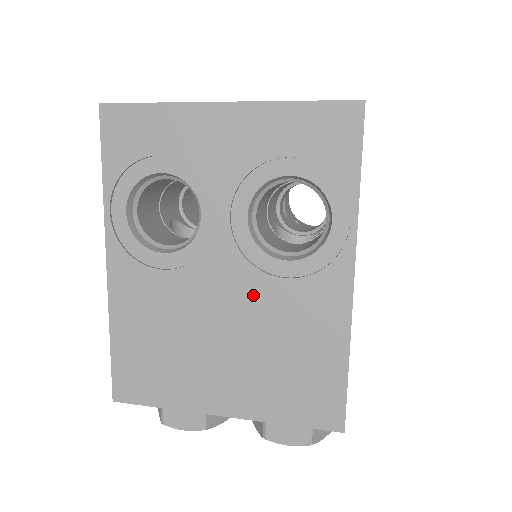
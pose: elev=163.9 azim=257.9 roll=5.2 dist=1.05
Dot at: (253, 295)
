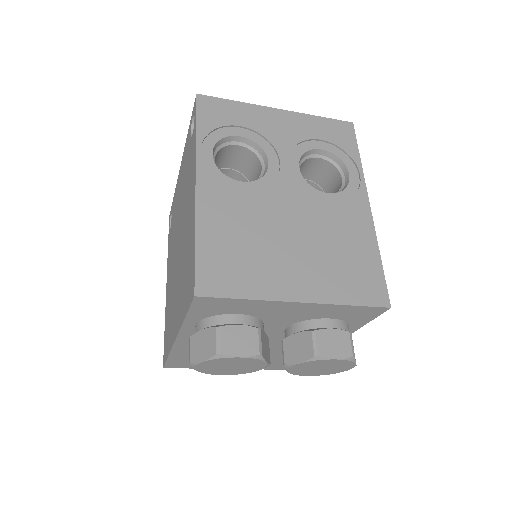
Dot at: (310, 211)
